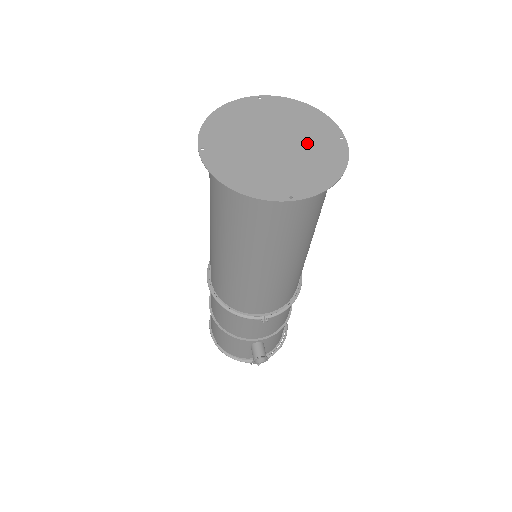
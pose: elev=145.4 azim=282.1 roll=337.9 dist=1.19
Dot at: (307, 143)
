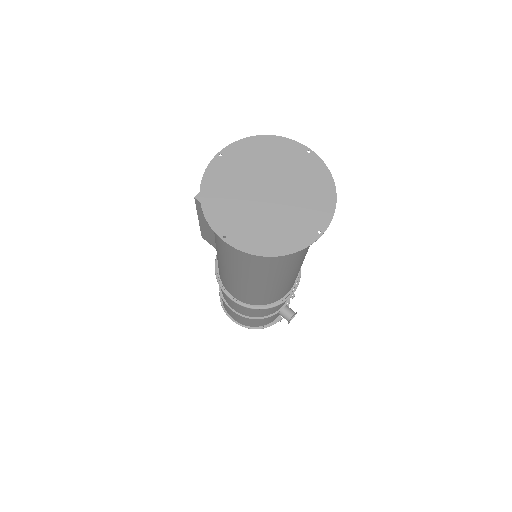
Dot at: (290, 175)
